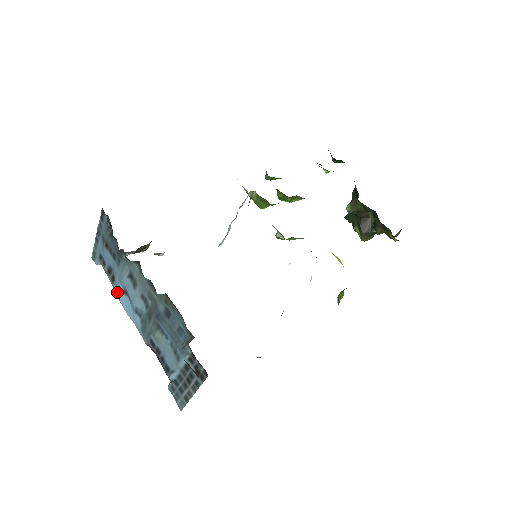
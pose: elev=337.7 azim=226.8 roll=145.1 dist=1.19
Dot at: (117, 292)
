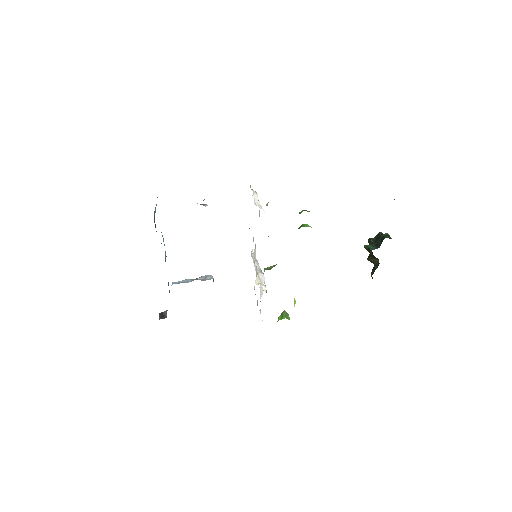
Dot at: occluded
